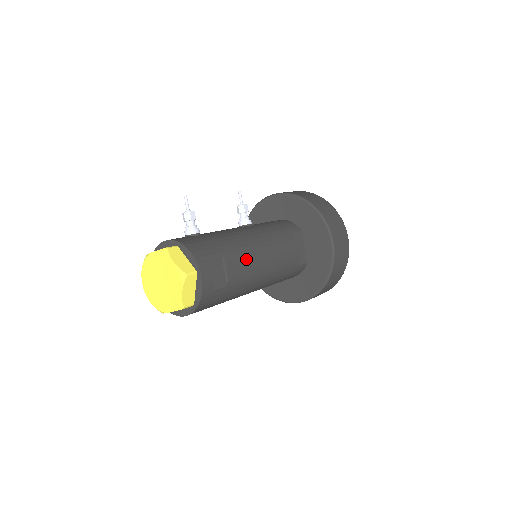
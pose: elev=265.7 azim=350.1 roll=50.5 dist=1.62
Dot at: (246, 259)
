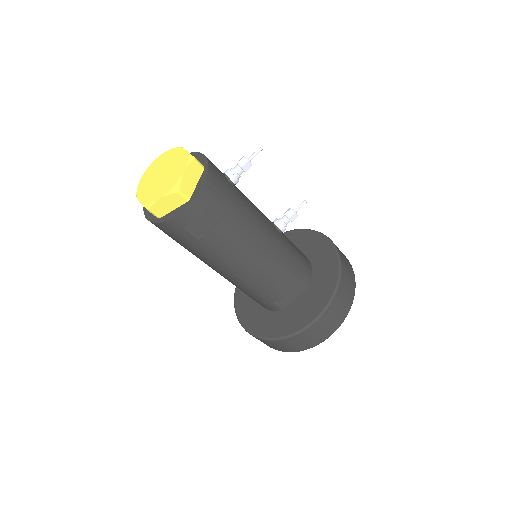
Dot at: (238, 243)
